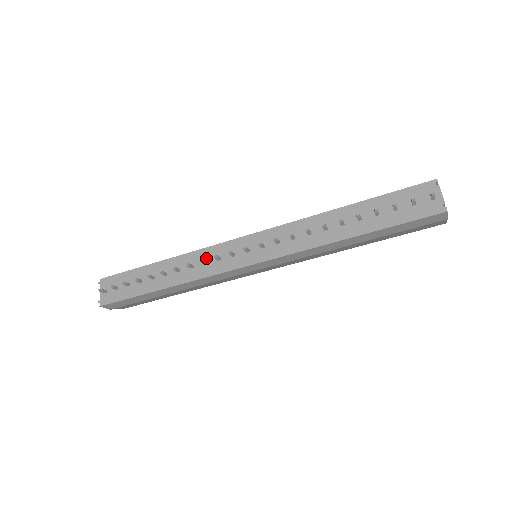
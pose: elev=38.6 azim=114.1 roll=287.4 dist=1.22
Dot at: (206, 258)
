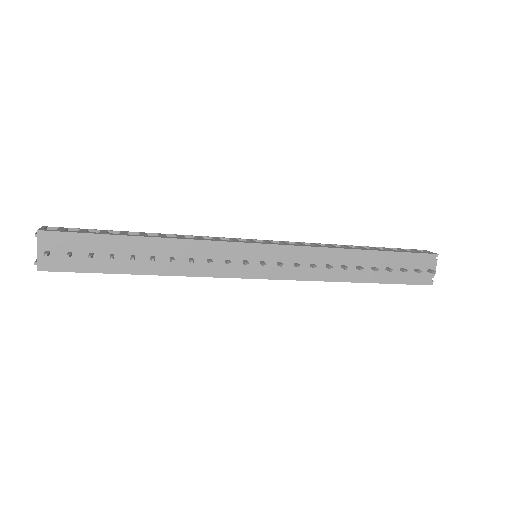
Dot at: (211, 254)
